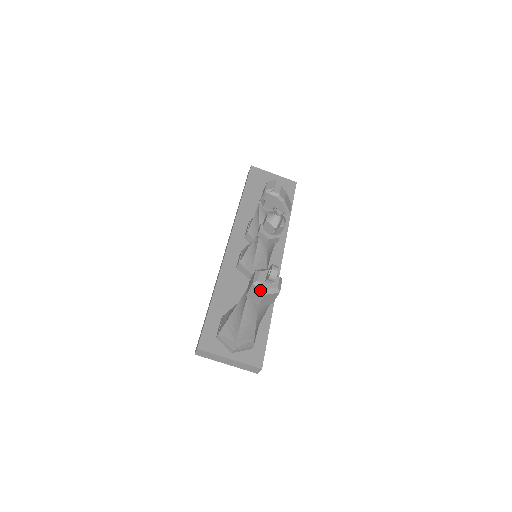
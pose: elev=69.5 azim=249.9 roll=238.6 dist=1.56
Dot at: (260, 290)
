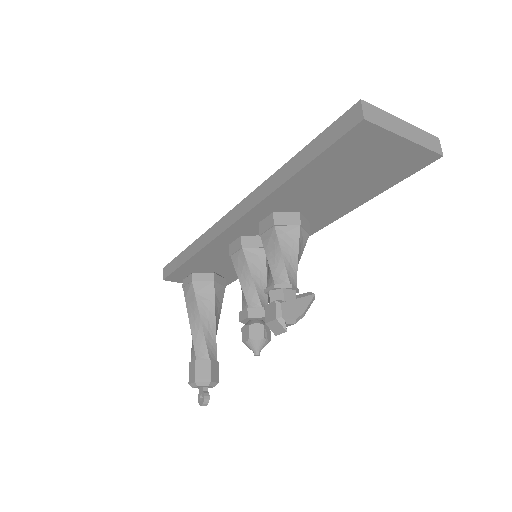
Dot at: occluded
